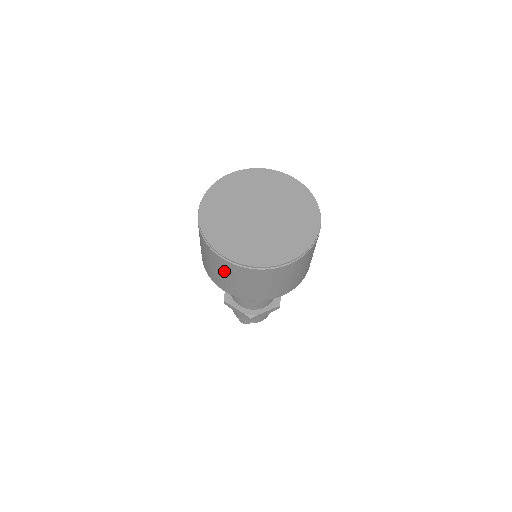
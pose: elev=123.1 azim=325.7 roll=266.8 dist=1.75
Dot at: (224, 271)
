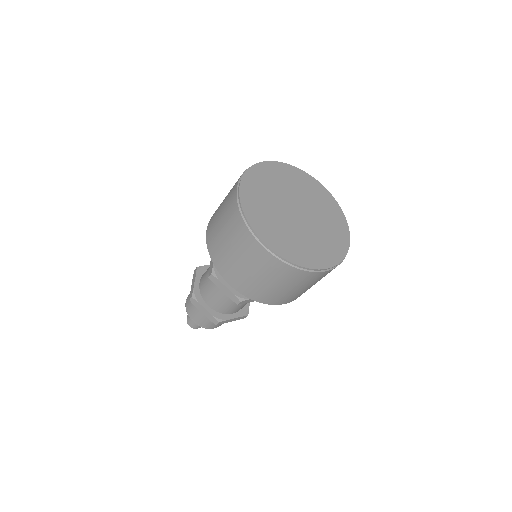
Dot at: (252, 262)
